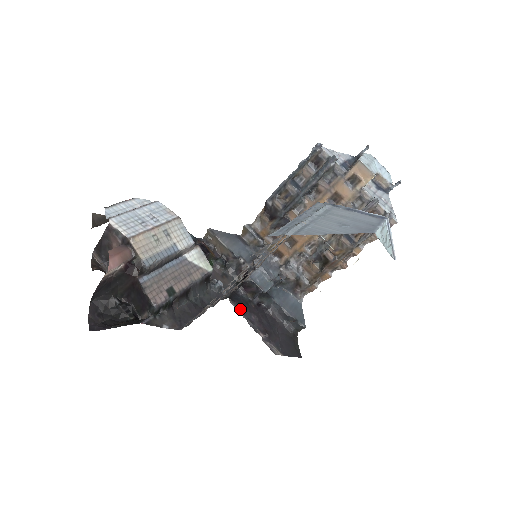
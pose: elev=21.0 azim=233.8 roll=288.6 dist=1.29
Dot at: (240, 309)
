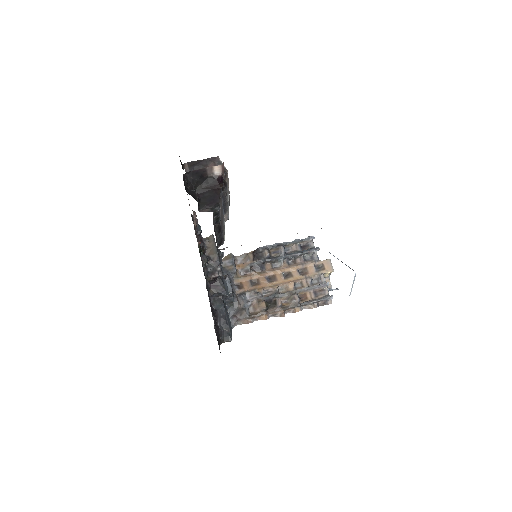
Dot at: (207, 289)
